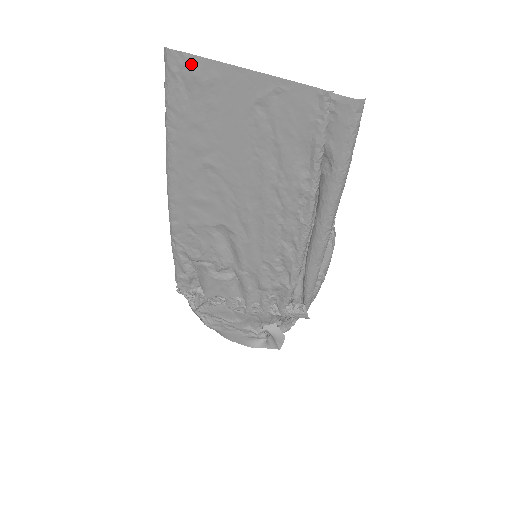
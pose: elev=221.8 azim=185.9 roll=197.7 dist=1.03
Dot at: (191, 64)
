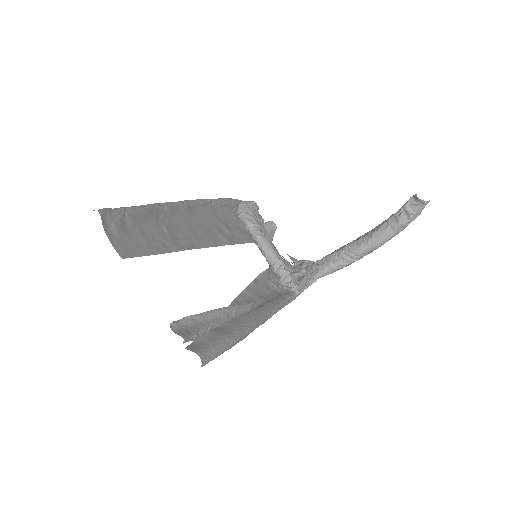
Dot at: (109, 238)
